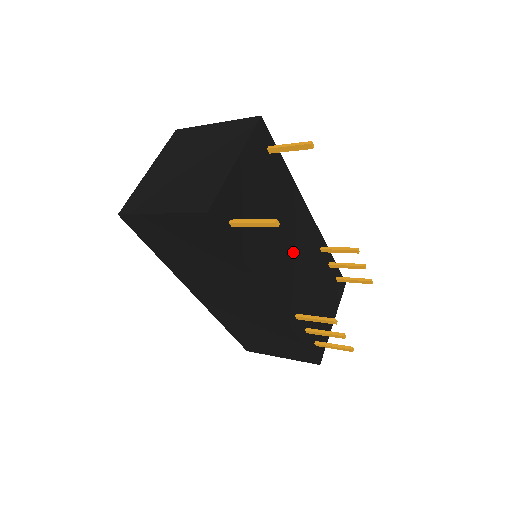
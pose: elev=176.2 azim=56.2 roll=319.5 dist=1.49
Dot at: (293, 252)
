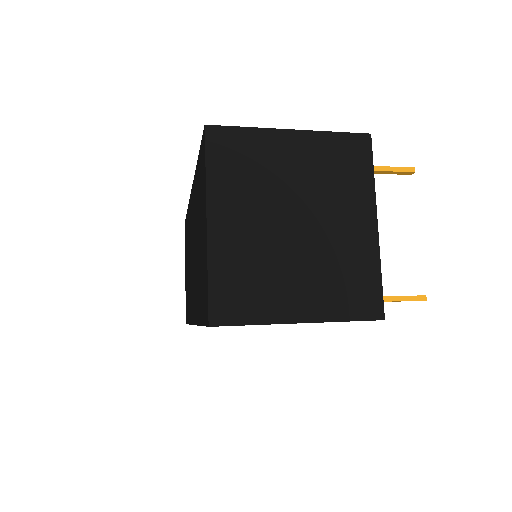
Dot at: occluded
